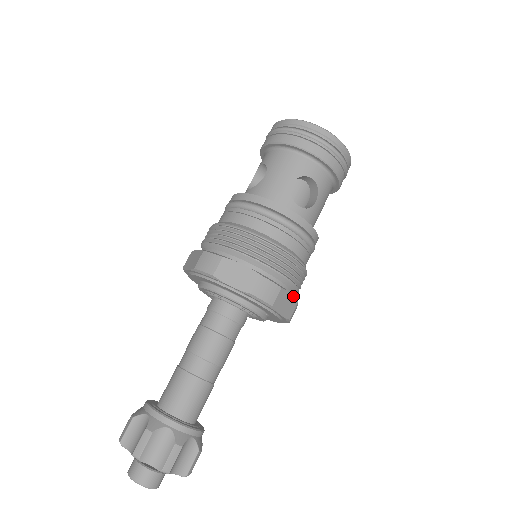
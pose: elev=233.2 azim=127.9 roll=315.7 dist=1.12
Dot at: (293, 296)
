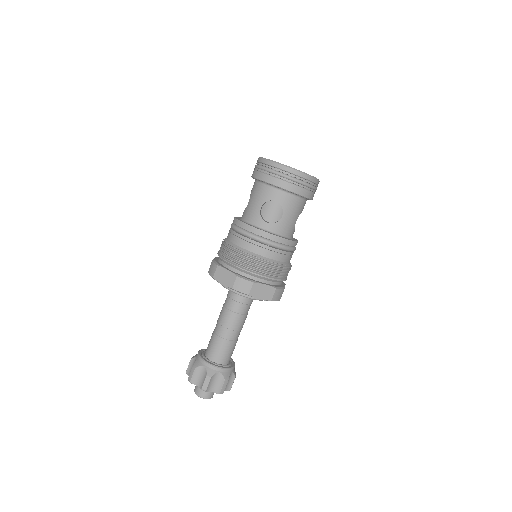
Dot at: (269, 285)
